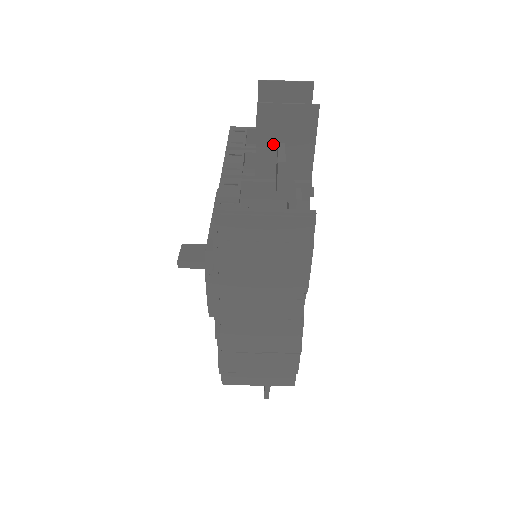
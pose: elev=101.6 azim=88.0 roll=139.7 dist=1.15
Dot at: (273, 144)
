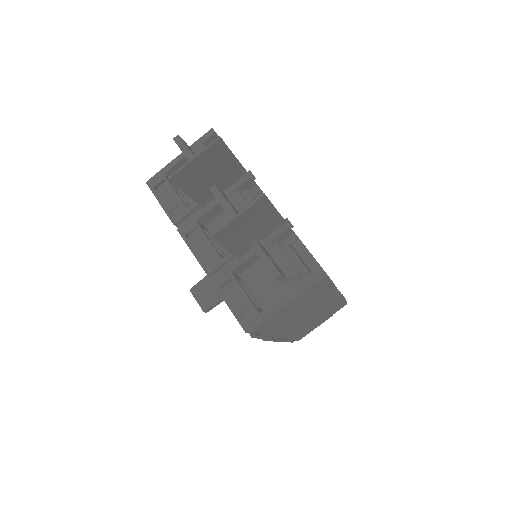
Dot at: (240, 238)
